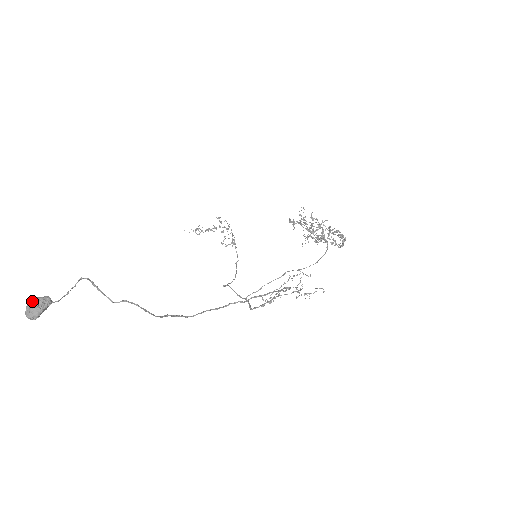
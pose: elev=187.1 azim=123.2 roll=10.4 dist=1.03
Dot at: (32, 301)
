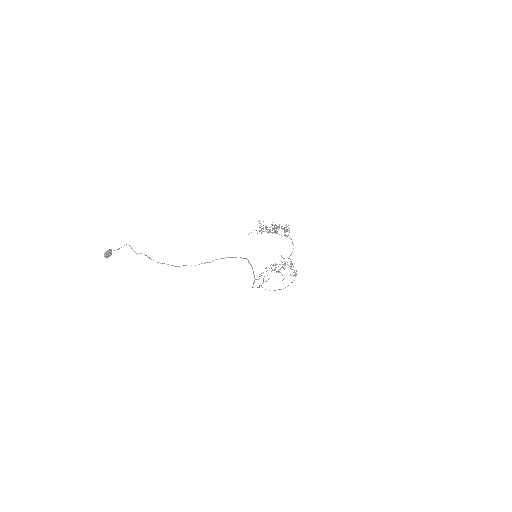
Dot at: (106, 251)
